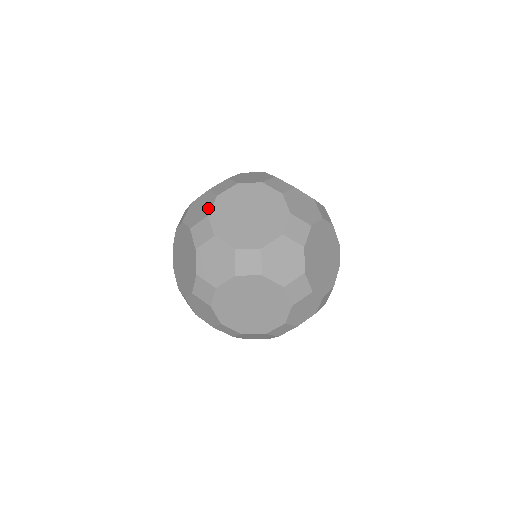
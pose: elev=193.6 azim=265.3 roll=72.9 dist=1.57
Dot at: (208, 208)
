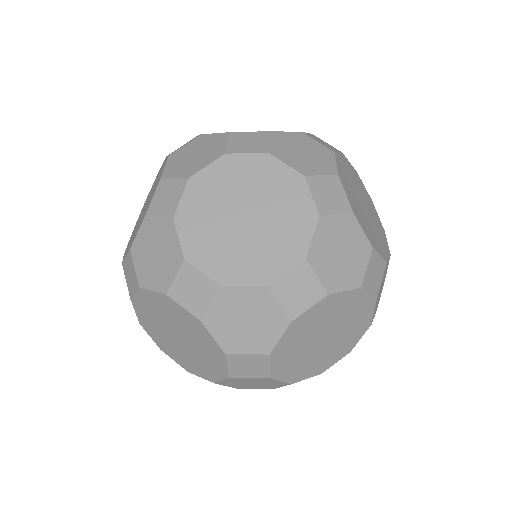
Dot at: occluded
